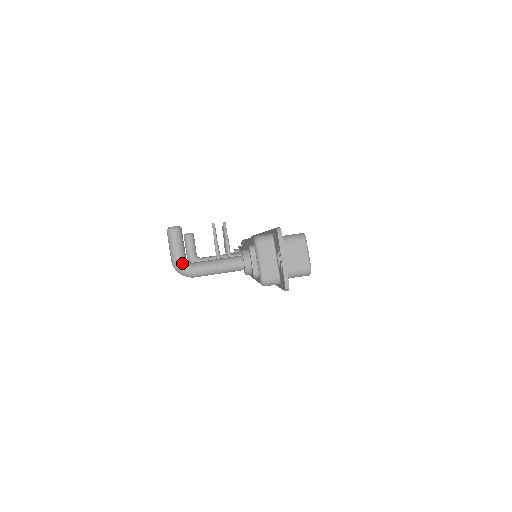
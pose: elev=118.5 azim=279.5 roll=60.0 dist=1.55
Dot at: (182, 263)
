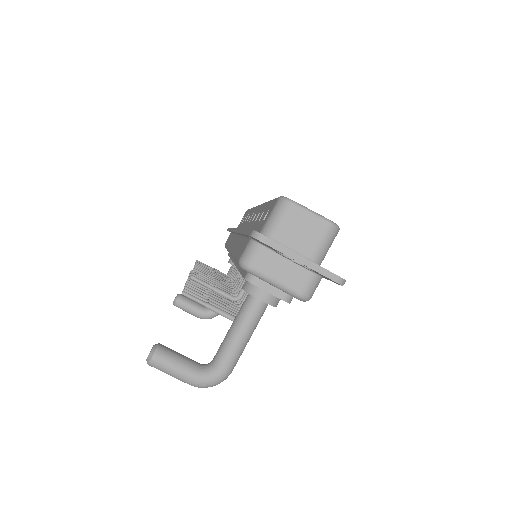
Dot at: (203, 376)
